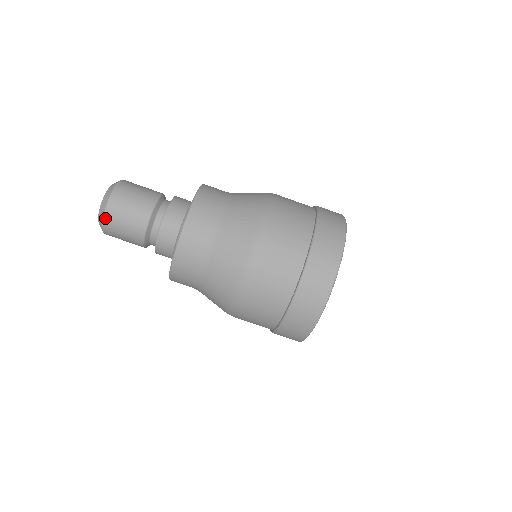
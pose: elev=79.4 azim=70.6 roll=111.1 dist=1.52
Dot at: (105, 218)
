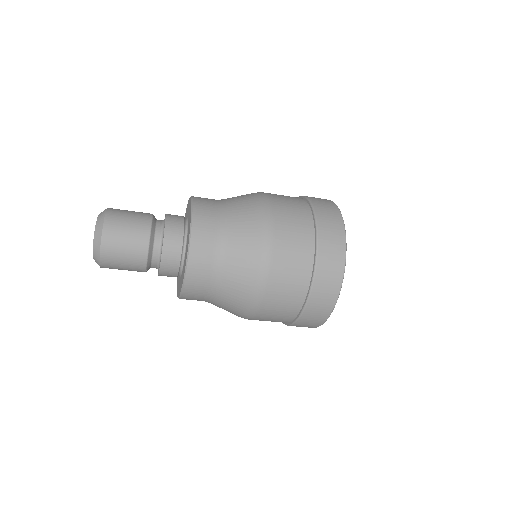
Dot at: (102, 267)
